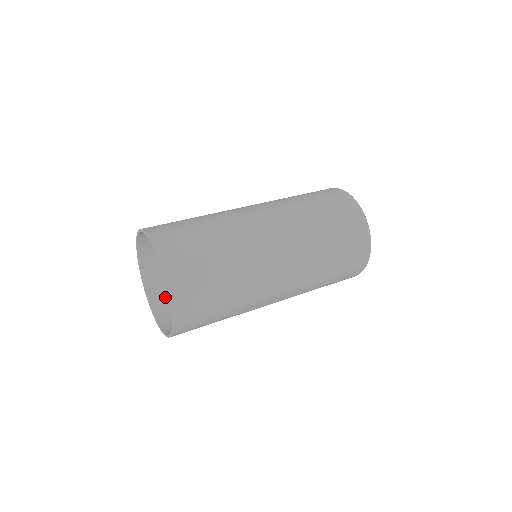
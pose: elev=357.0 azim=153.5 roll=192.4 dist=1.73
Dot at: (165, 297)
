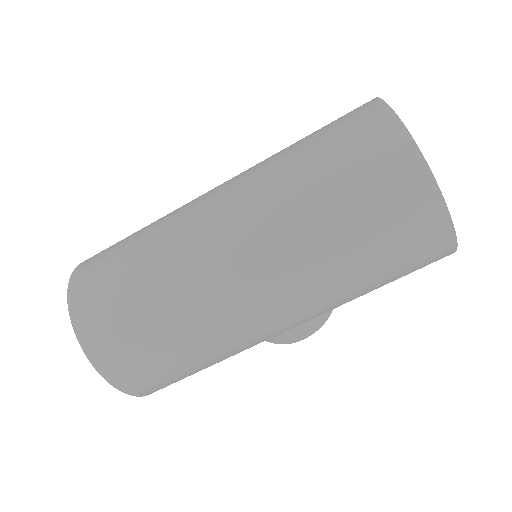
Dot at: occluded
